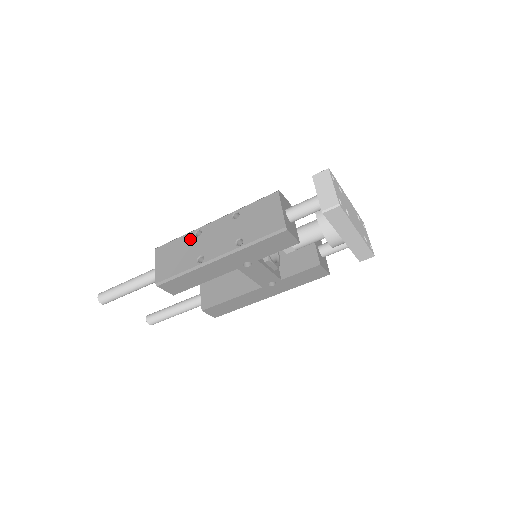
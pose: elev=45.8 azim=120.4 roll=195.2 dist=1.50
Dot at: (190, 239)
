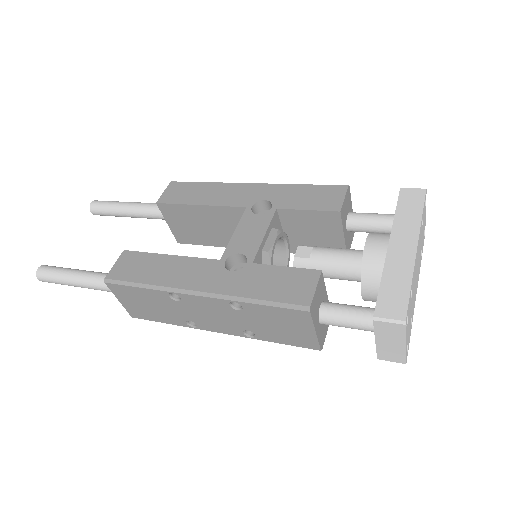
Dot at: (163, 299)
